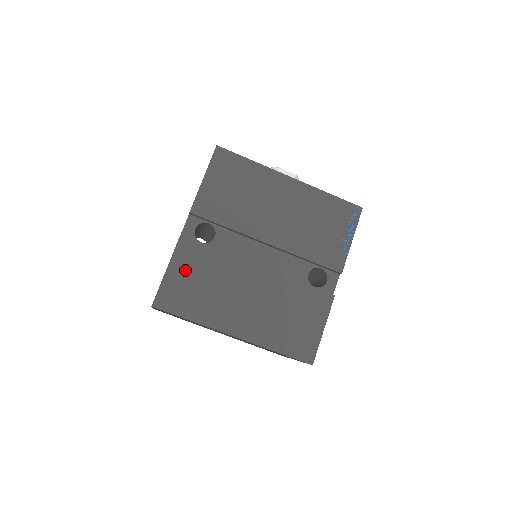
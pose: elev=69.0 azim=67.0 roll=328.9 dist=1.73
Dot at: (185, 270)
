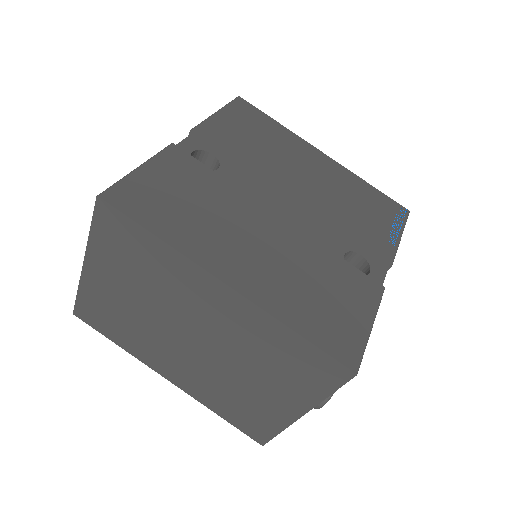
Dot at: (167, 177)
